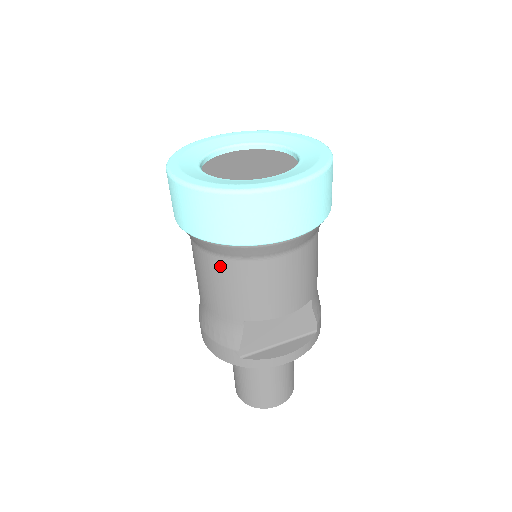
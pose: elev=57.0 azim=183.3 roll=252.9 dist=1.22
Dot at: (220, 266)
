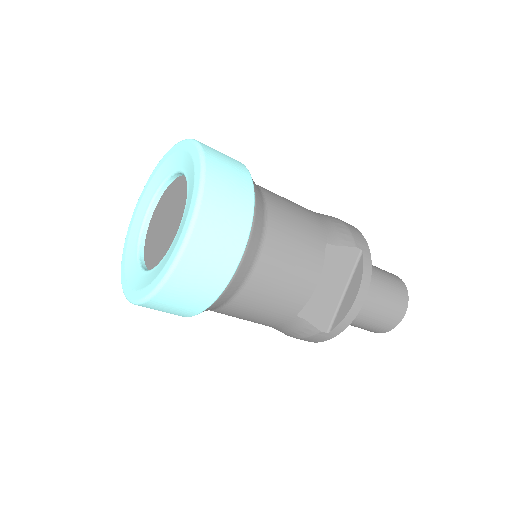
Dot at: (232, 309)
